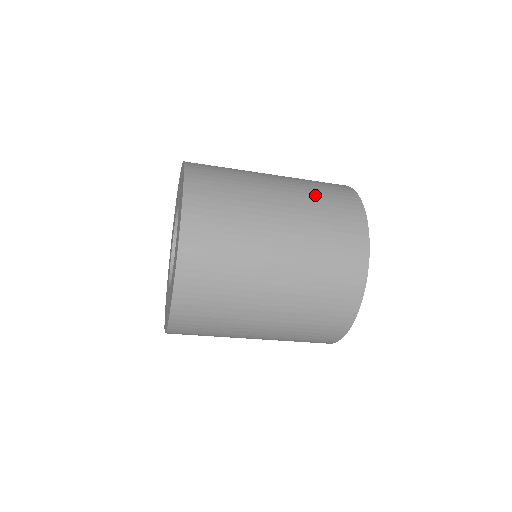
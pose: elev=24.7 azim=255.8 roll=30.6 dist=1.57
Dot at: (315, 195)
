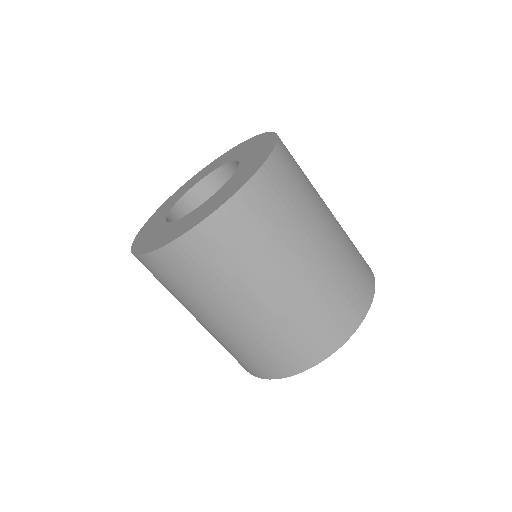
Dot at: (351, 249)
